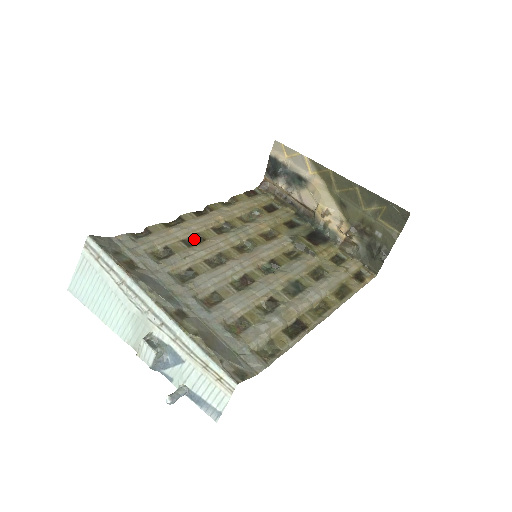
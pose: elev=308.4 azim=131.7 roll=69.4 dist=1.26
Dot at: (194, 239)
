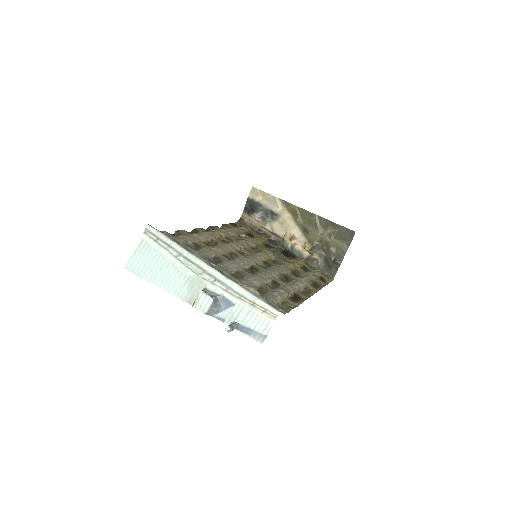
Dot at: (209, 243)
